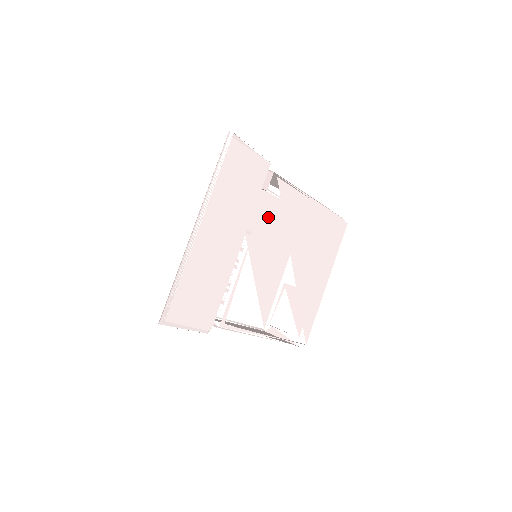
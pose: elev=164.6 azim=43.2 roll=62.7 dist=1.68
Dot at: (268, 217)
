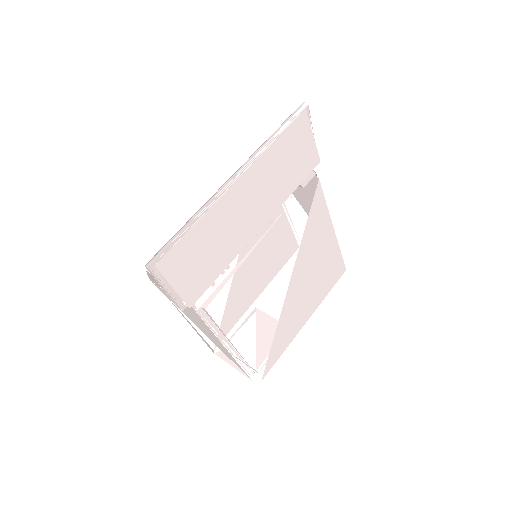
Dot at: (270, 230)
